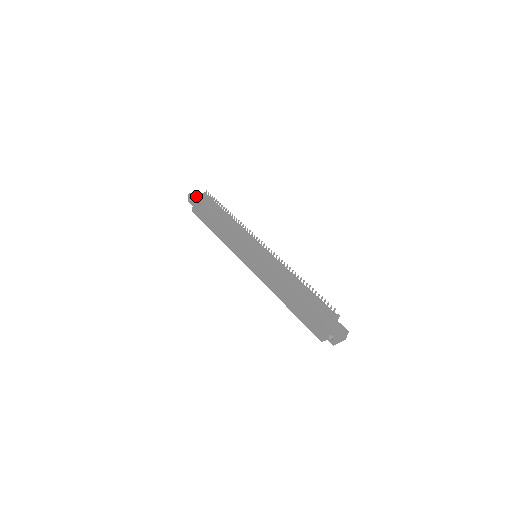
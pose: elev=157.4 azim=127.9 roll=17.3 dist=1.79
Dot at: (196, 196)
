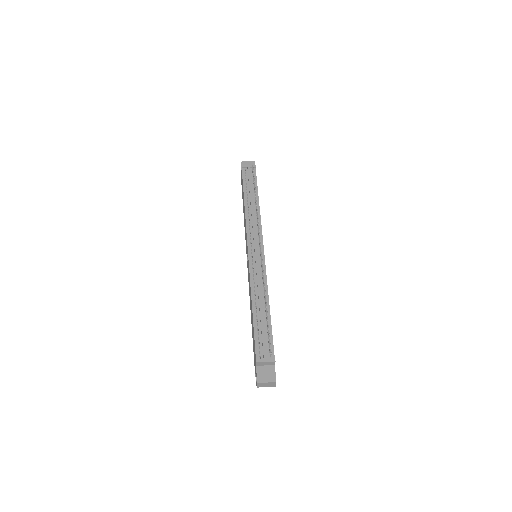
Dot at: (242, 168)
